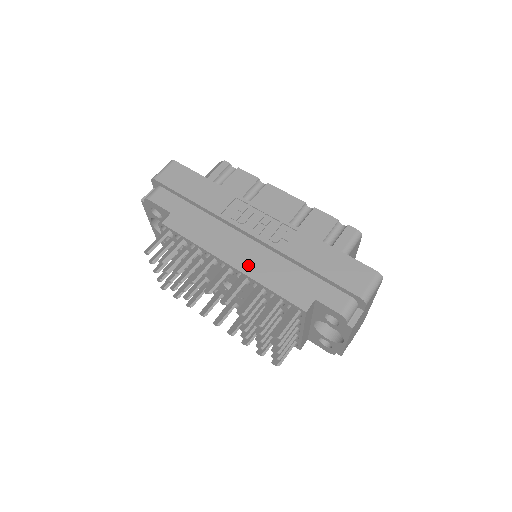
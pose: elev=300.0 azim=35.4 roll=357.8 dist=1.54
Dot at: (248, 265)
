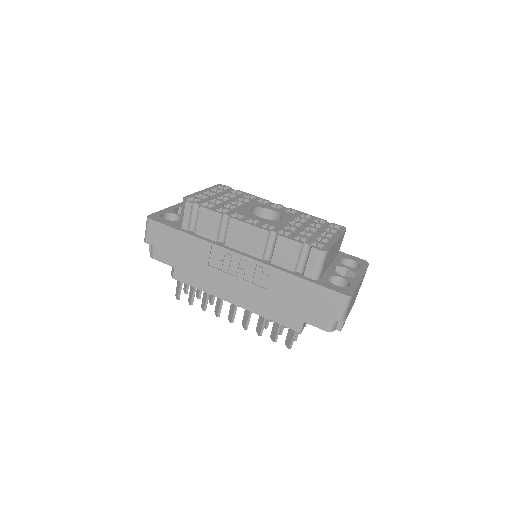
Dot at: (247, 303)
